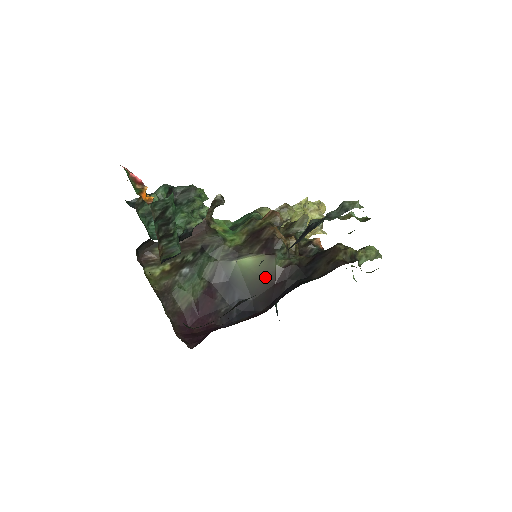
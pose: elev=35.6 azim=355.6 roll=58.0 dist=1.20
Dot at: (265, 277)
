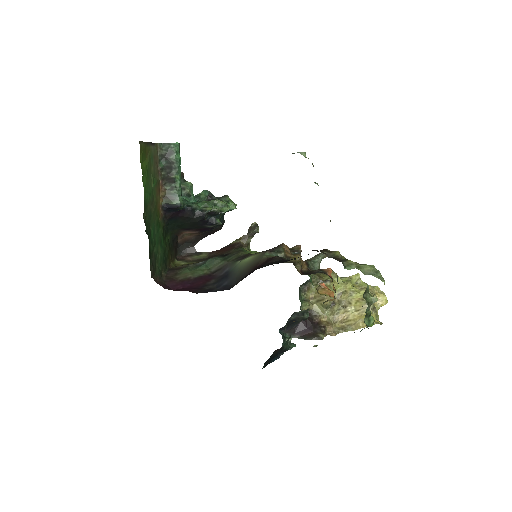
Dot at: (252, 266)
